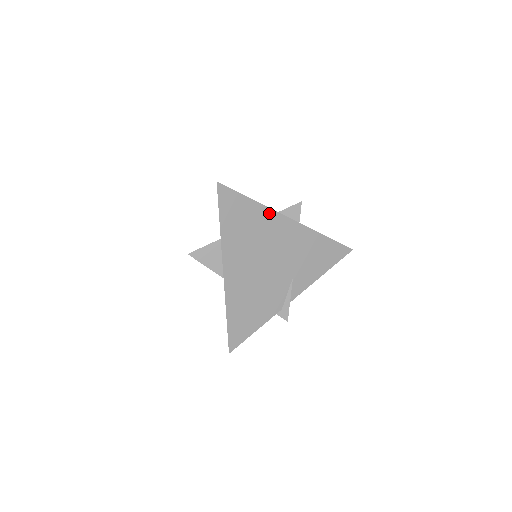
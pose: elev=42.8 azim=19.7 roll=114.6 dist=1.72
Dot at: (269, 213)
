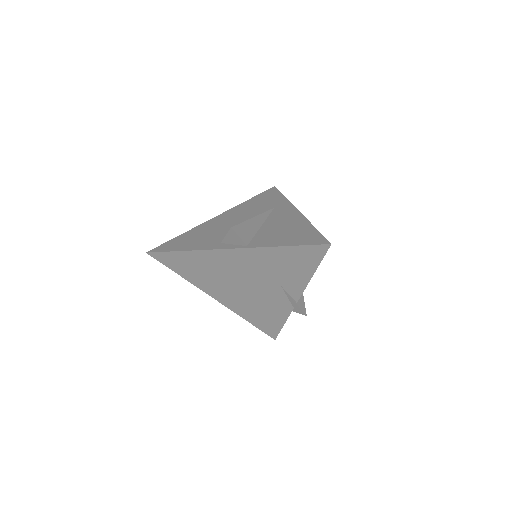
Dot at: (208, 253)
